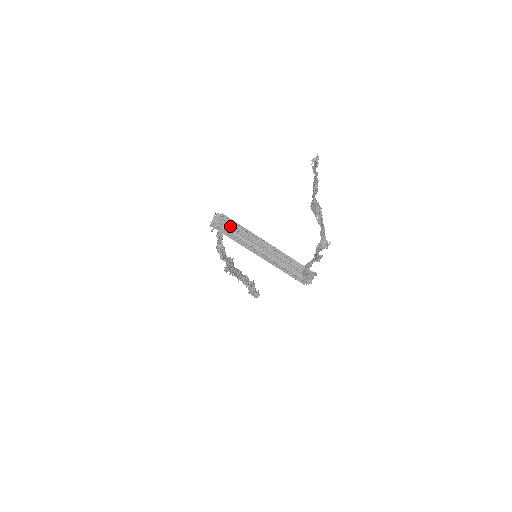
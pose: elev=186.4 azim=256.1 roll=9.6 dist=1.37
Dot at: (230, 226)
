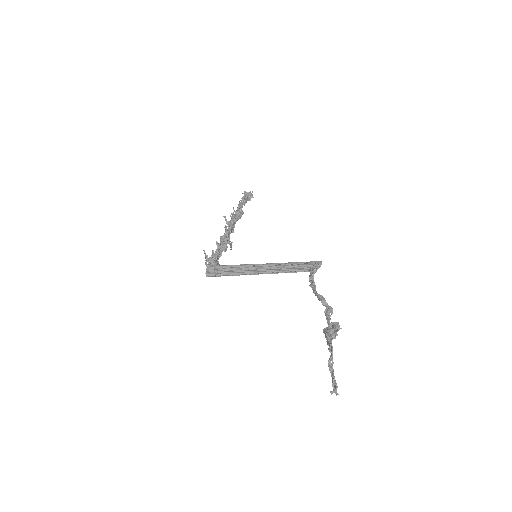
Dot at: (227, 268)
